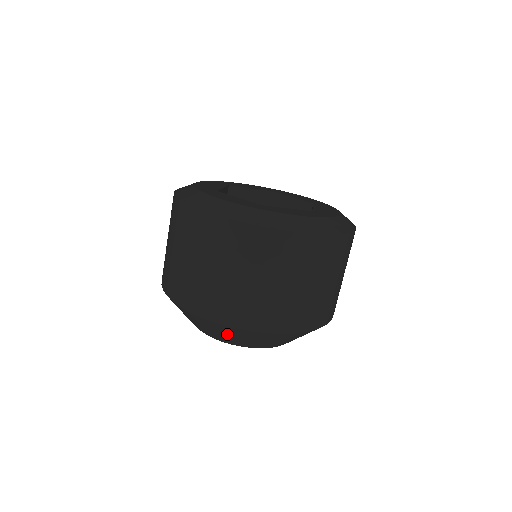
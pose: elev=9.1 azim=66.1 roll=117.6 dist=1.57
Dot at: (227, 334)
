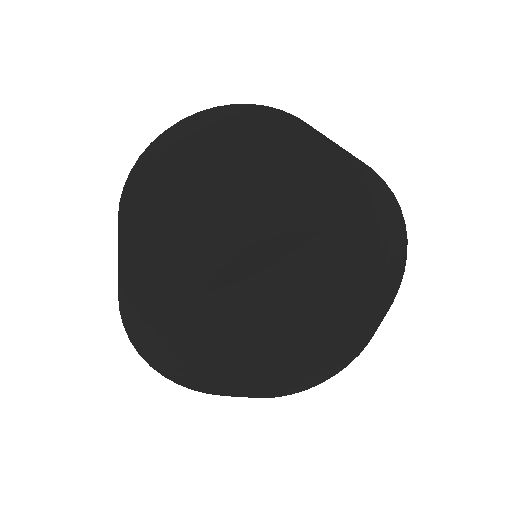
Dot at: (339, 187)
